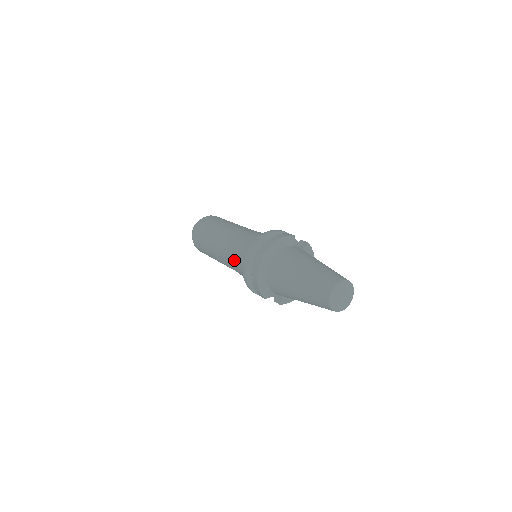
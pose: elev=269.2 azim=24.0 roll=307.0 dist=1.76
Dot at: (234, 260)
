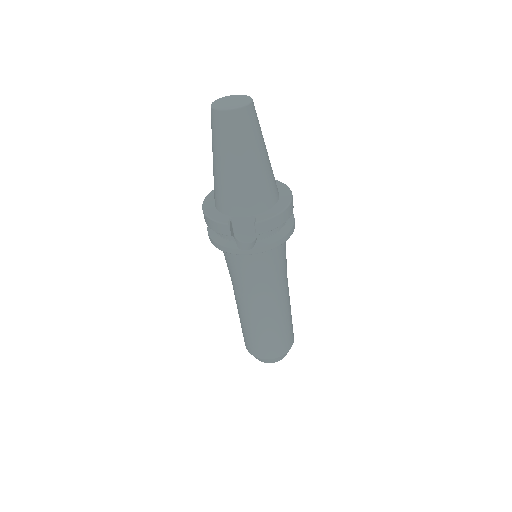
Dot at: (228, 269)
